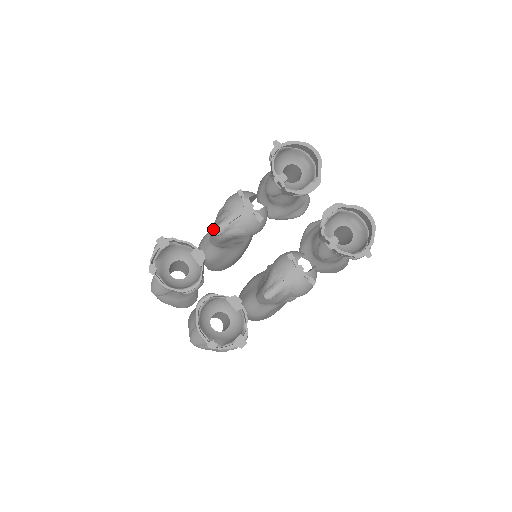
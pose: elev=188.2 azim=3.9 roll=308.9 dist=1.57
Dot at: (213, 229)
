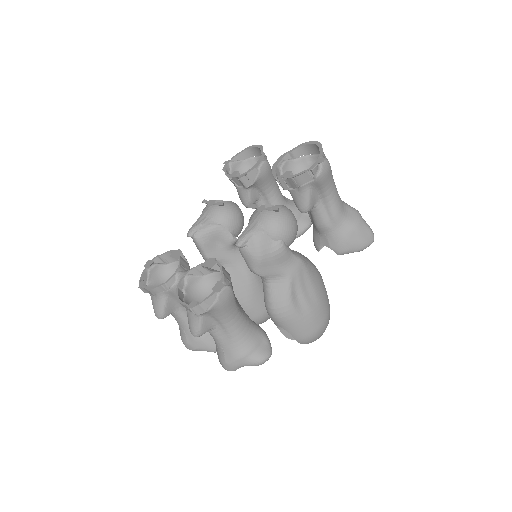
Dot at: (187, 234)
